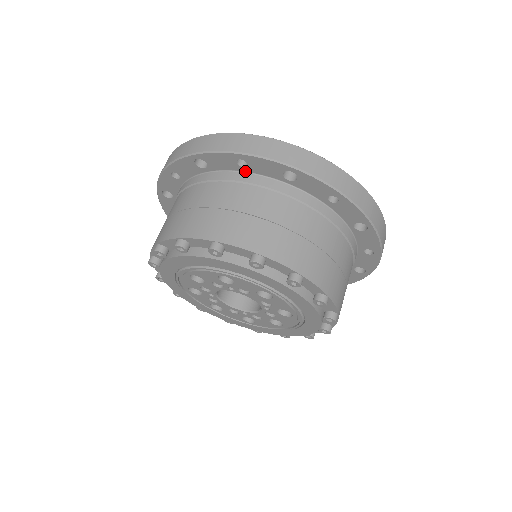
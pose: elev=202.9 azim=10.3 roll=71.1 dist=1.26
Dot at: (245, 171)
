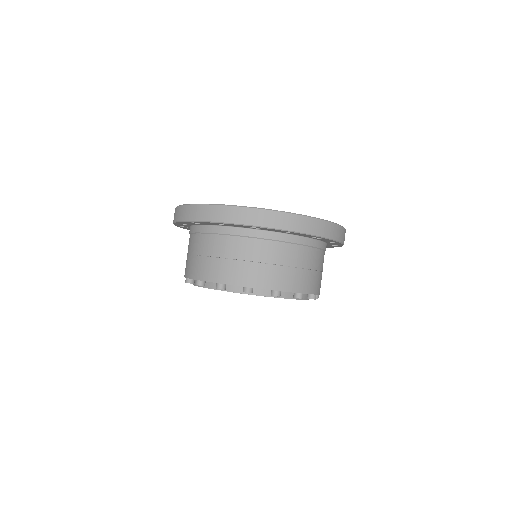
Dot at: (287, 233)
